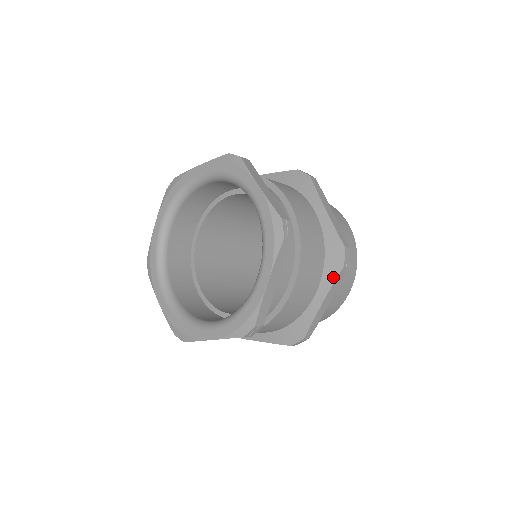
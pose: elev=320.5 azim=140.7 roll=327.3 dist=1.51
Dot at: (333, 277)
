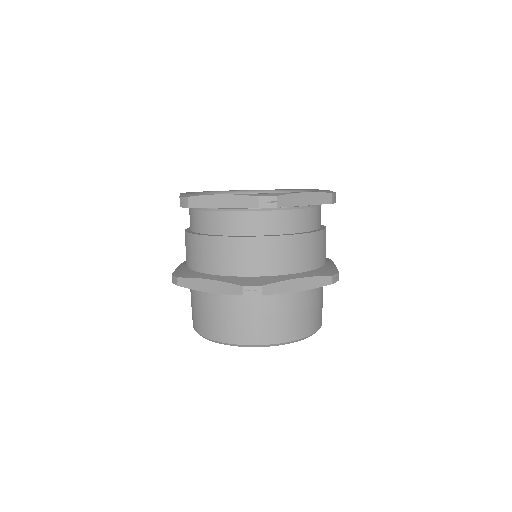
Dot at: occluded
